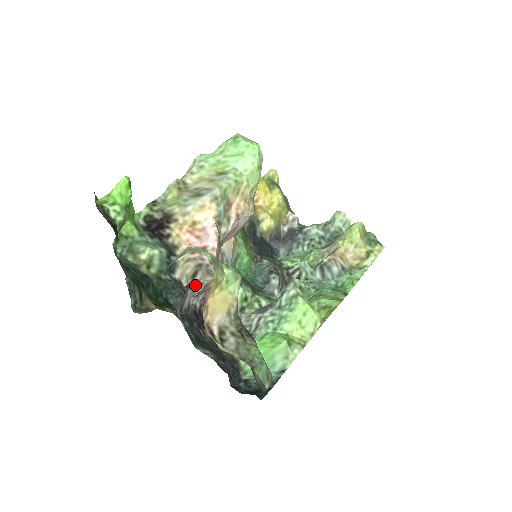
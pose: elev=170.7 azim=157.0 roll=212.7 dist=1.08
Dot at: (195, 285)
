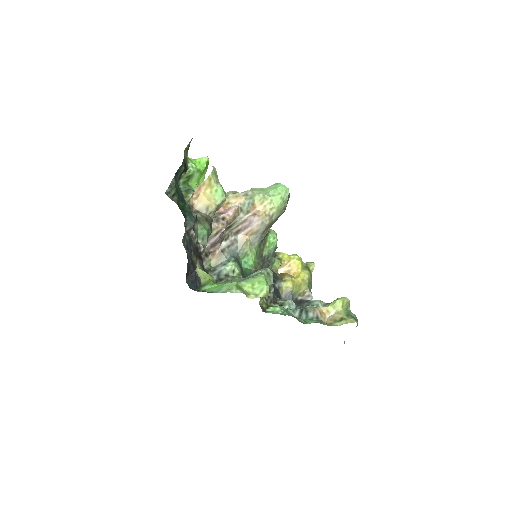
Dot at: occluded
